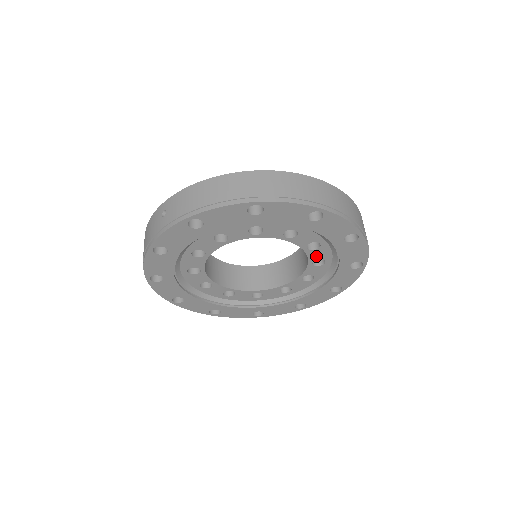
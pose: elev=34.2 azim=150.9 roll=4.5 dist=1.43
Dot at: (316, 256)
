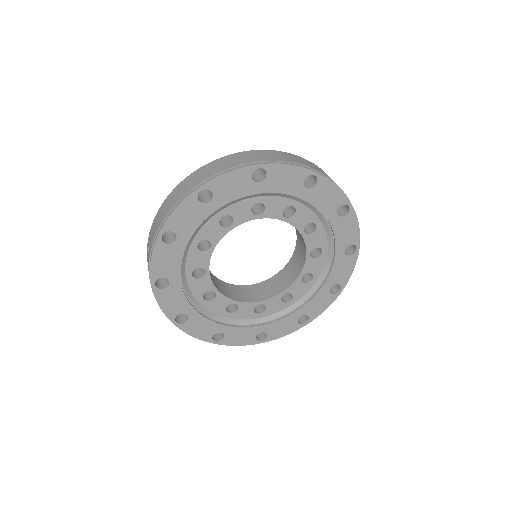
Dot at: (301, 222)
